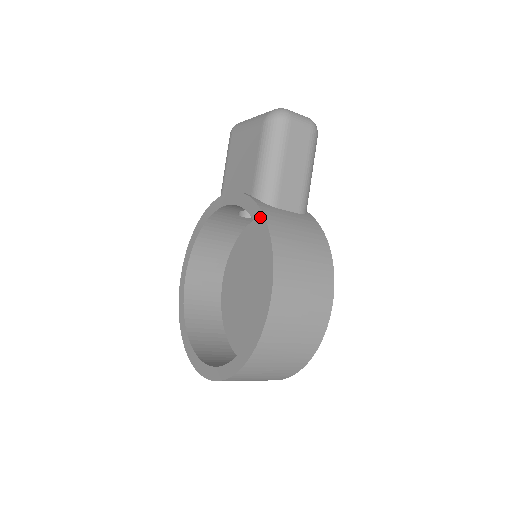
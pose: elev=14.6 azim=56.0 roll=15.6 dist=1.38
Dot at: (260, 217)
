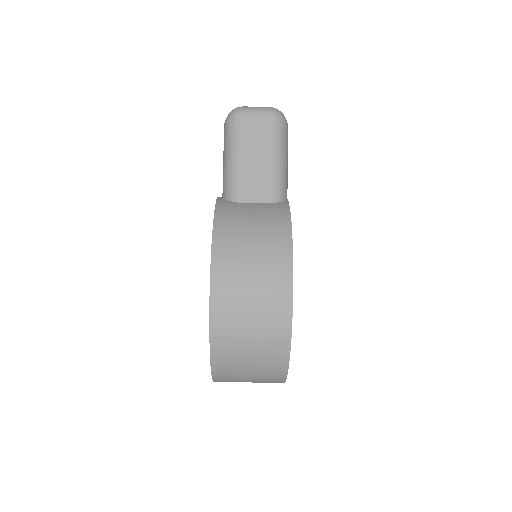
Dot at: occluded
